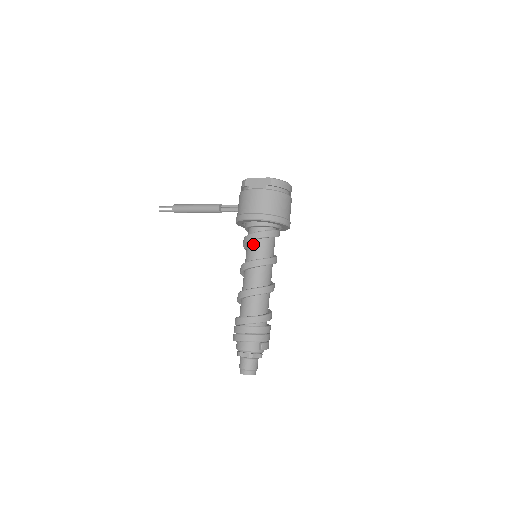
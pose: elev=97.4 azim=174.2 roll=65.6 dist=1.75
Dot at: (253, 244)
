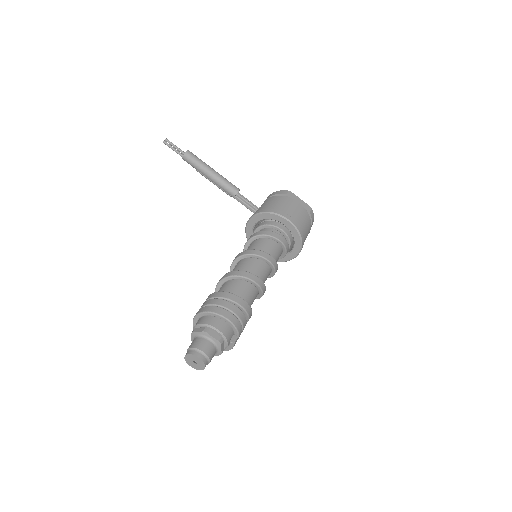
Dot at: (270, 242)
